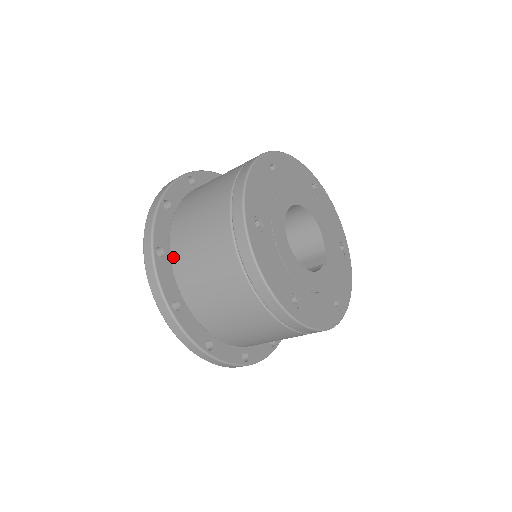
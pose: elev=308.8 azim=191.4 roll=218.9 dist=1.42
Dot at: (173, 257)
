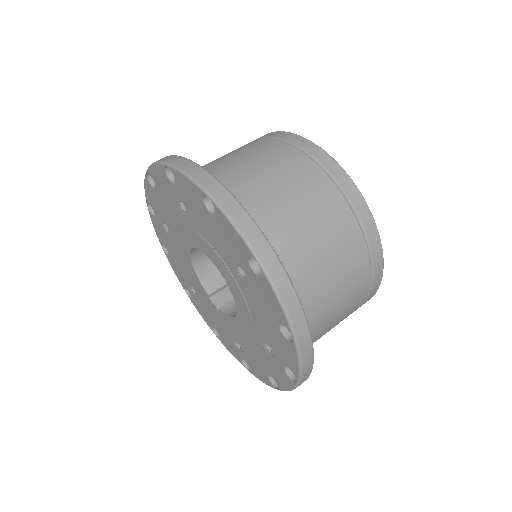
Dot at: occluded
